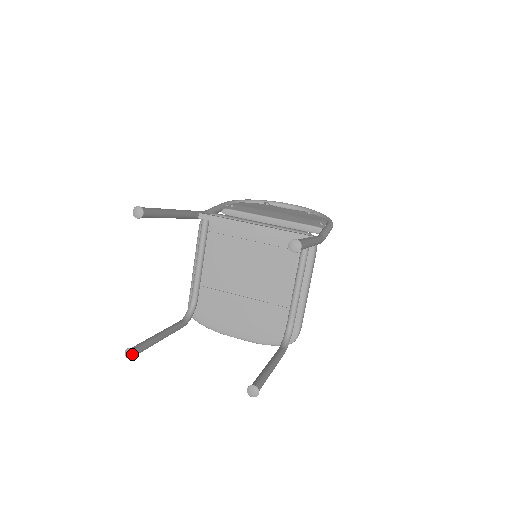
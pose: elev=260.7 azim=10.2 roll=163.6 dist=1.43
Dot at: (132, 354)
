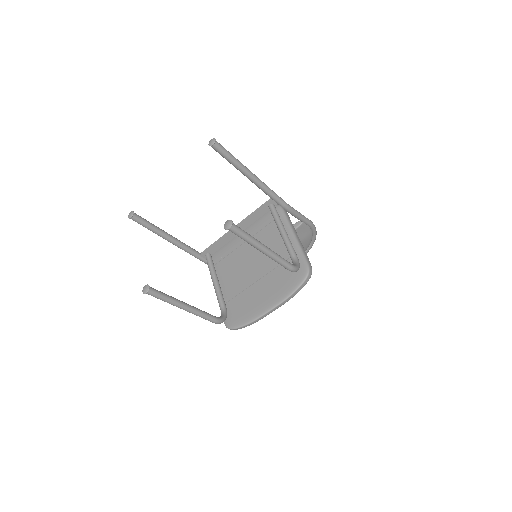
Dot at: (147, 287)
